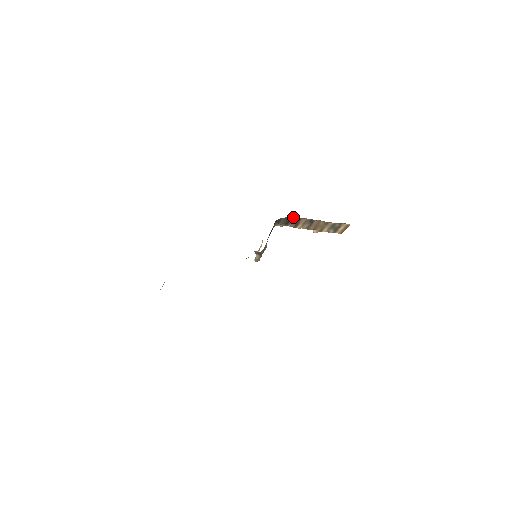
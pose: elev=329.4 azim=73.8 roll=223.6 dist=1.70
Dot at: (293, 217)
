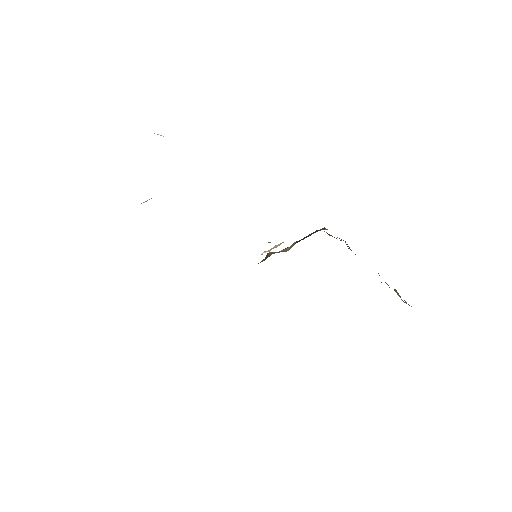
Dot at: occluded
